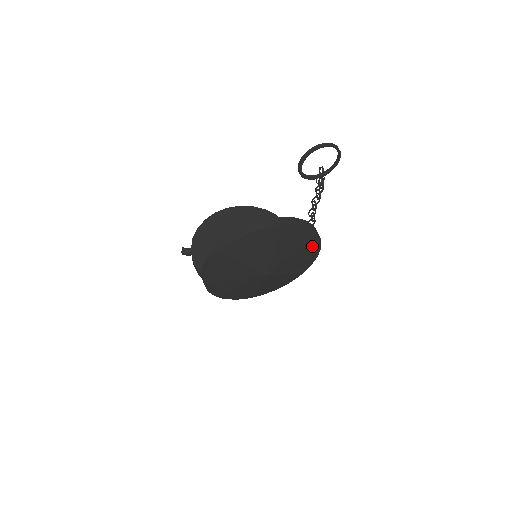
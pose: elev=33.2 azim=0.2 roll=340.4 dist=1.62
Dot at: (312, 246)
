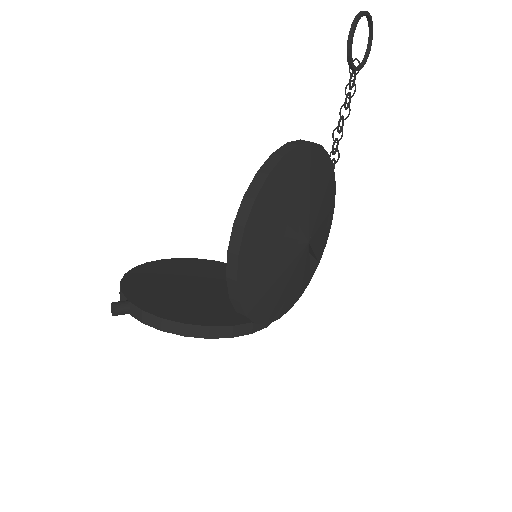
Dot at: (330, 213)
